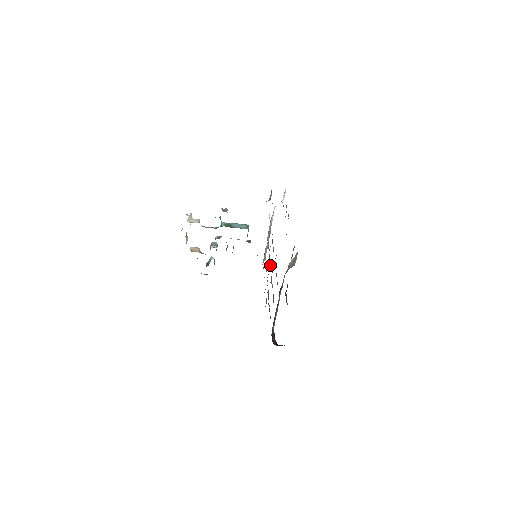
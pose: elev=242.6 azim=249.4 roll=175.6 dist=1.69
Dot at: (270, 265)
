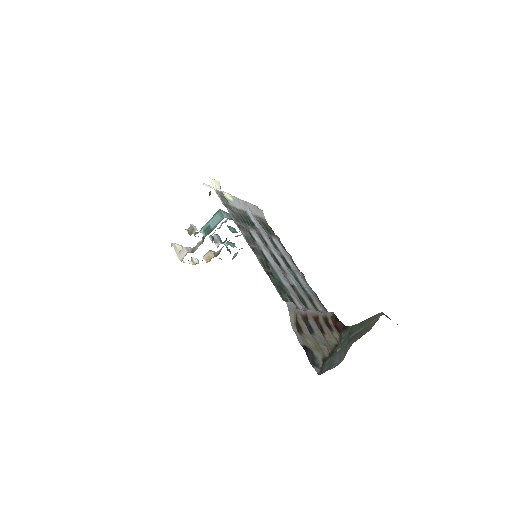
Dot at: (274, 253)
